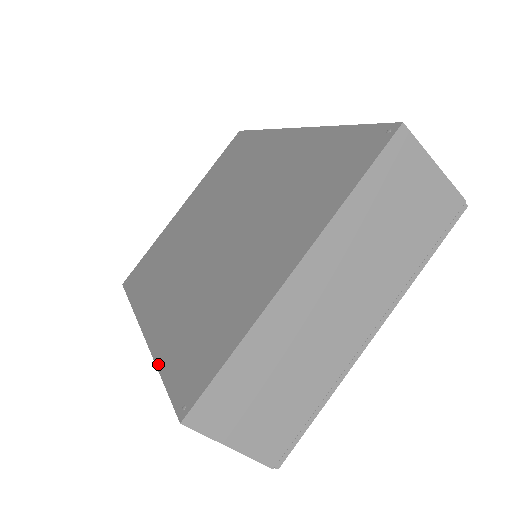
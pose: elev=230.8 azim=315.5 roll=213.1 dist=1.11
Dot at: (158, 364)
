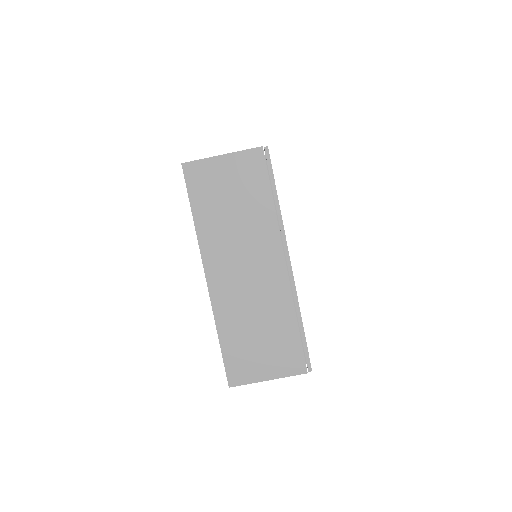
Dot at: occluded
